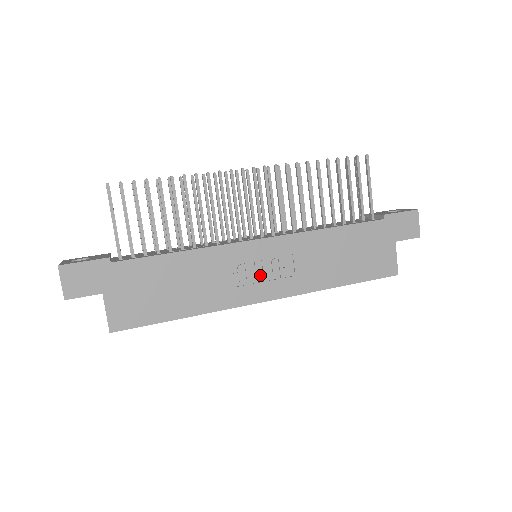
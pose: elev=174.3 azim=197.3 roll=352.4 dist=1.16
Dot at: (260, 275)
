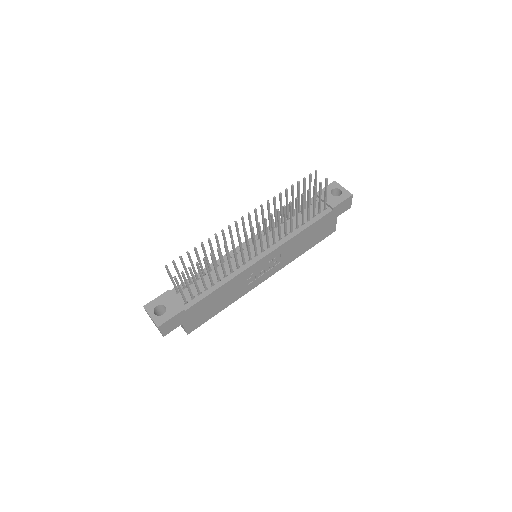
Dot at: (263, 272)
